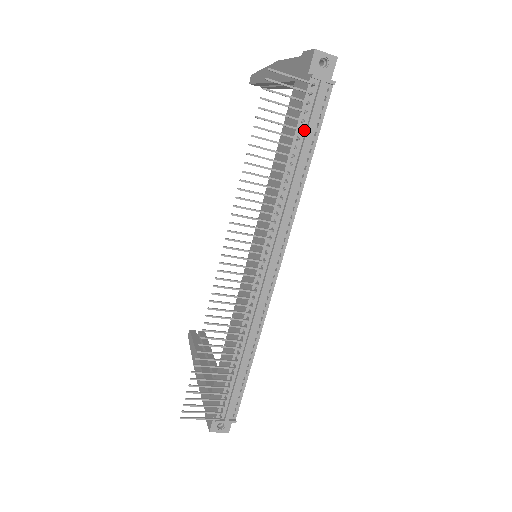
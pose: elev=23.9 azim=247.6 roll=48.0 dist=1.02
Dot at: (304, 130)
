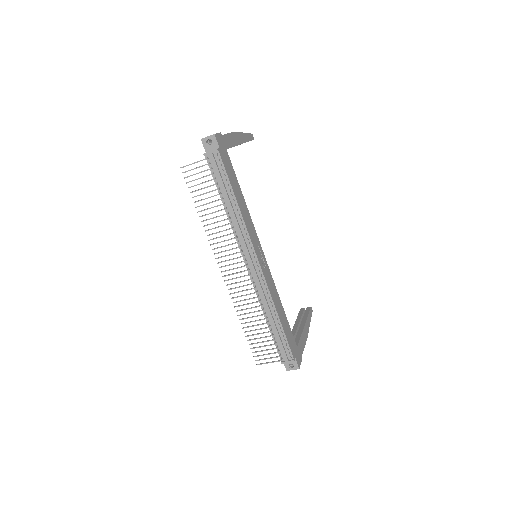
Dot at: (220, 182)
